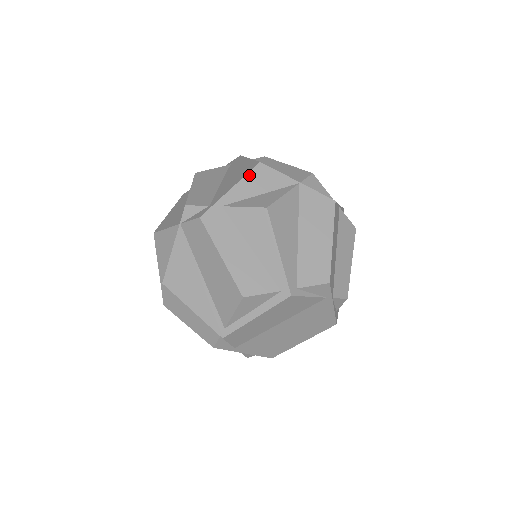
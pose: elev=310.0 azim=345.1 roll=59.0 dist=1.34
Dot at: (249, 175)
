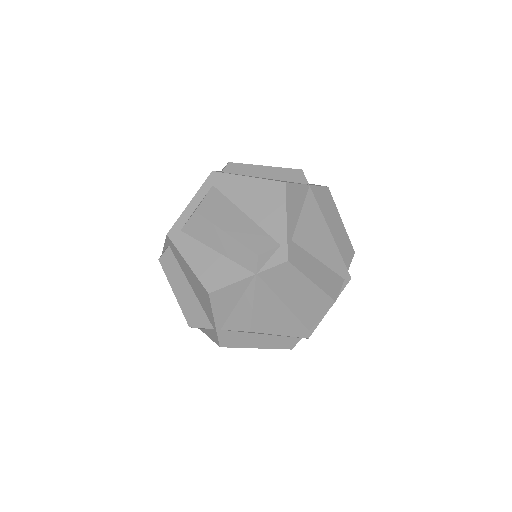
Dot at: (287, 199)
